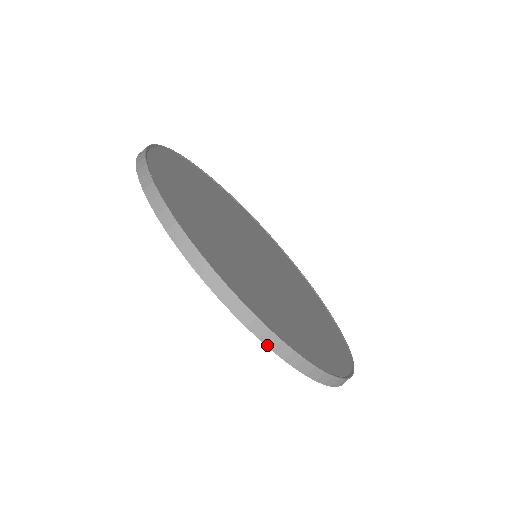
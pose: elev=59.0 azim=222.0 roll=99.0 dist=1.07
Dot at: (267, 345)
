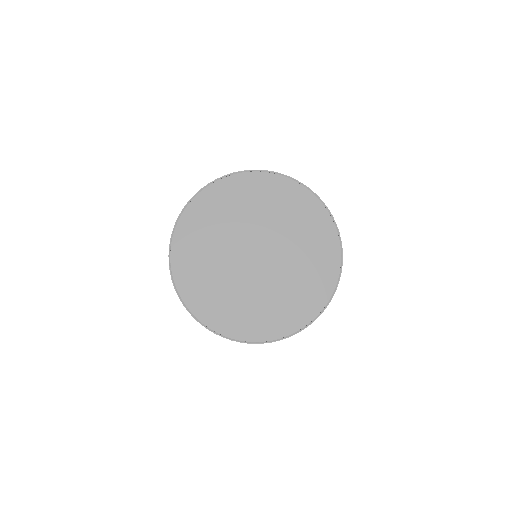
Dot at: occluded
